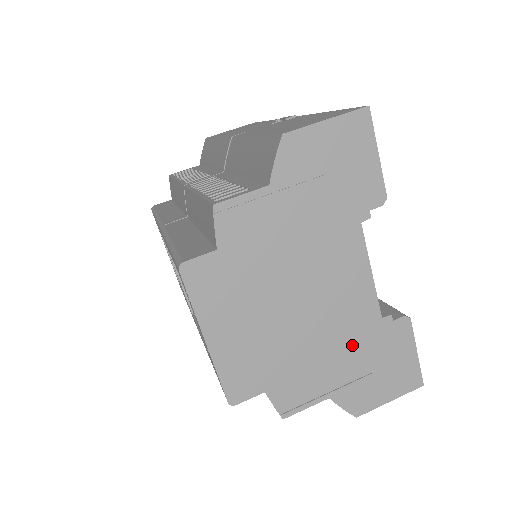
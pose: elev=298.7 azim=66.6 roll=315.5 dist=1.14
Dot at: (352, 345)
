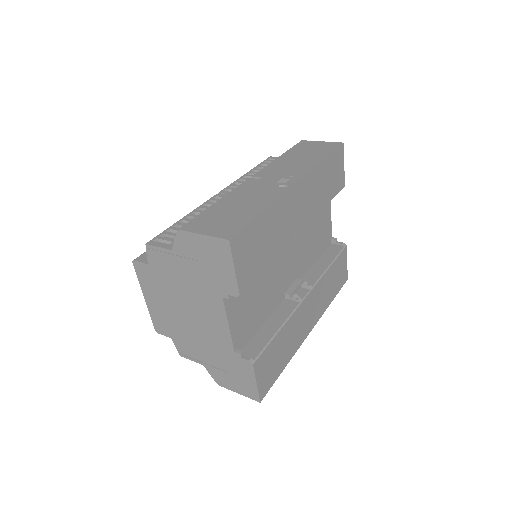
Dot at: (216, 351)
